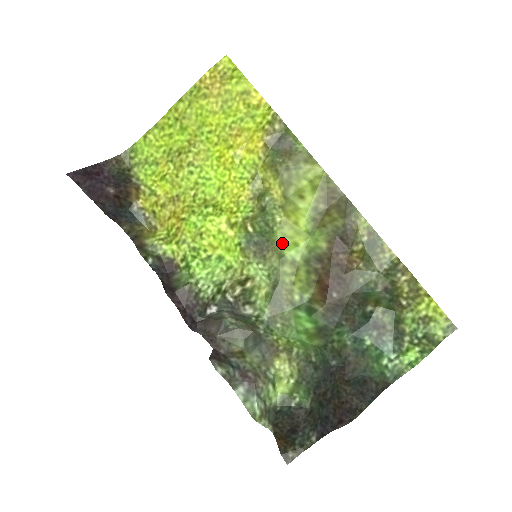
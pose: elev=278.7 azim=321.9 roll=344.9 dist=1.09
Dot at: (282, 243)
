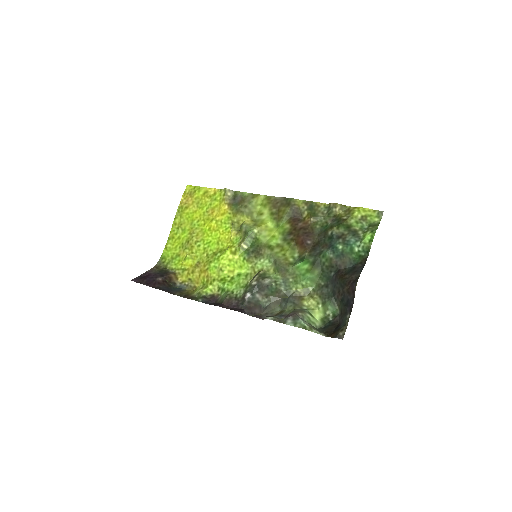
Dot at: (266, 241)
